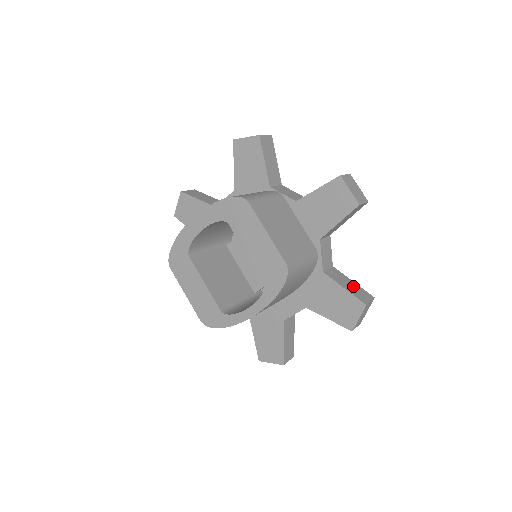
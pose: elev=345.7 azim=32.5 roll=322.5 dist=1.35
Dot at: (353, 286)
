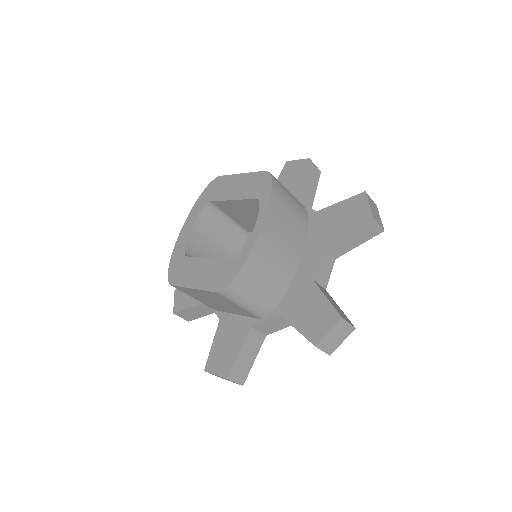
Dot at: occluded
